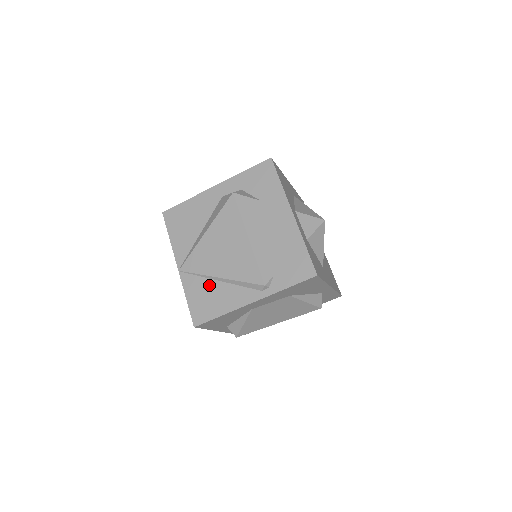
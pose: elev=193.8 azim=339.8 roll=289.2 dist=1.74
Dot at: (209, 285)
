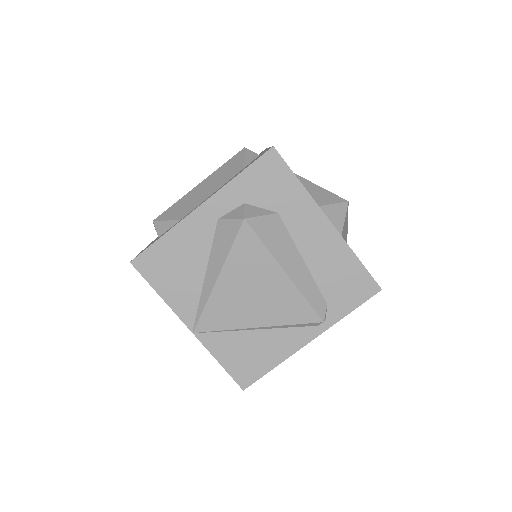
Dot at: (244, 338)
